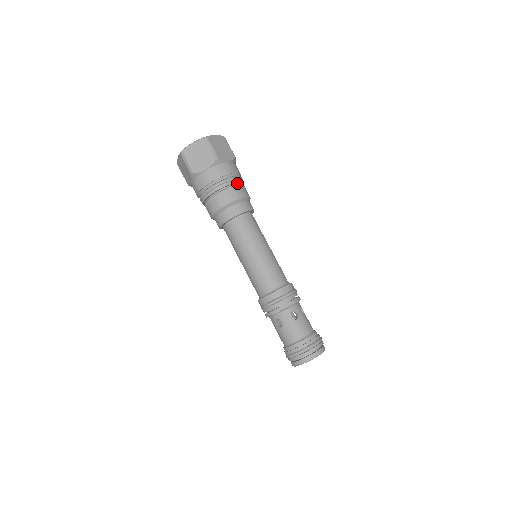
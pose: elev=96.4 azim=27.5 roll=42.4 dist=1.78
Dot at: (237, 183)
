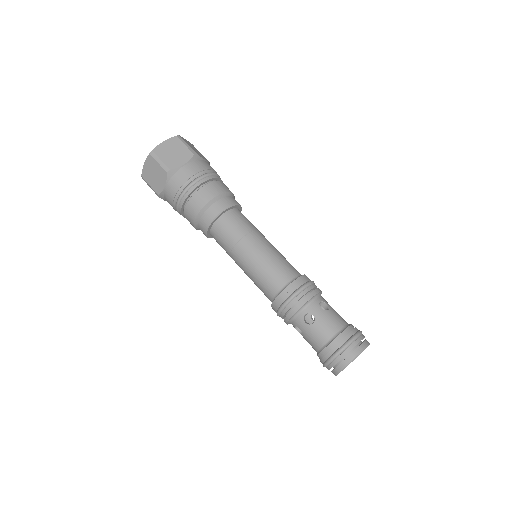
Dot at: (203, 184)
